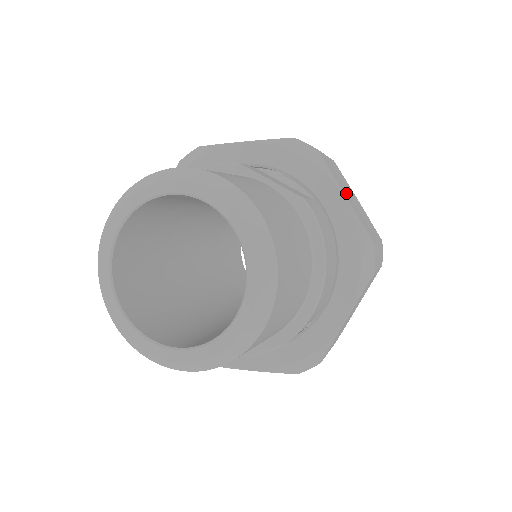
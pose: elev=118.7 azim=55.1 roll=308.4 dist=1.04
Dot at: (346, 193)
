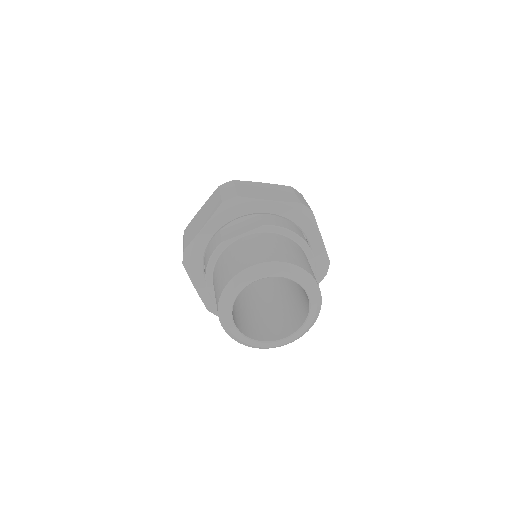
Dot at: (265, 196)
